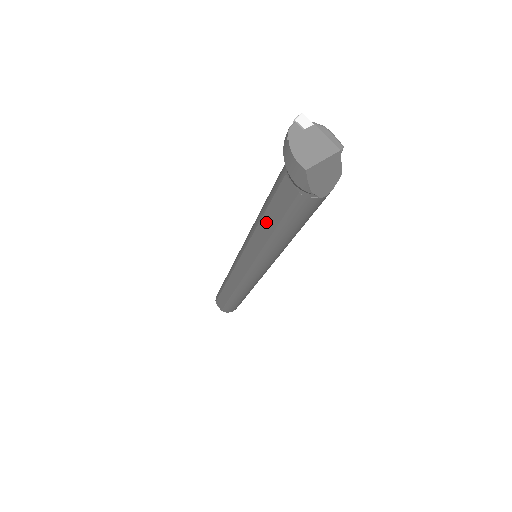
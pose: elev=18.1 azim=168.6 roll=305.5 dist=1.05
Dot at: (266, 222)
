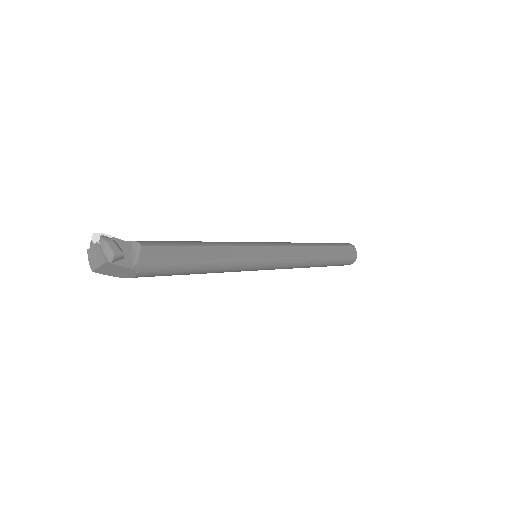
Dot at: occluded
